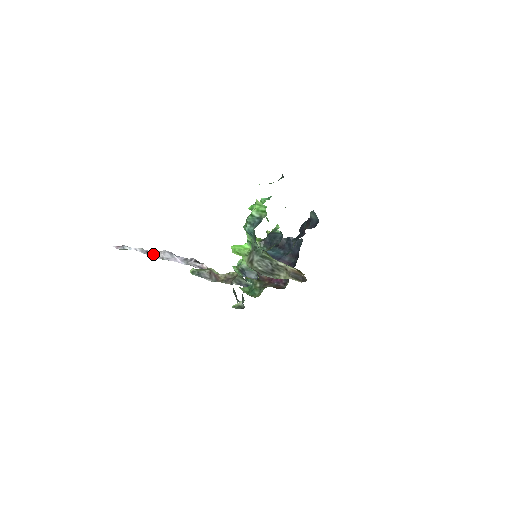
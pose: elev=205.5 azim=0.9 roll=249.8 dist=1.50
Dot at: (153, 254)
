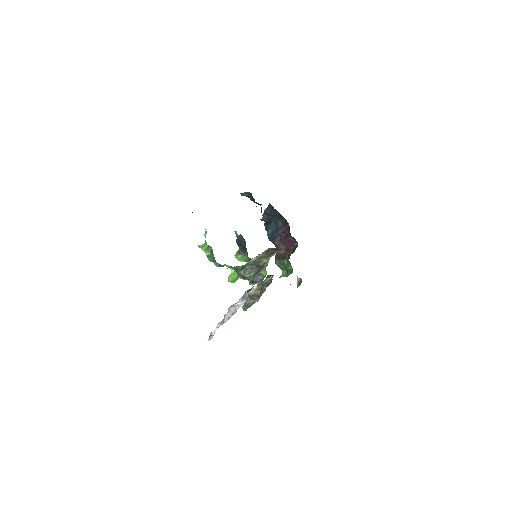
Dot at: (227, 318)
